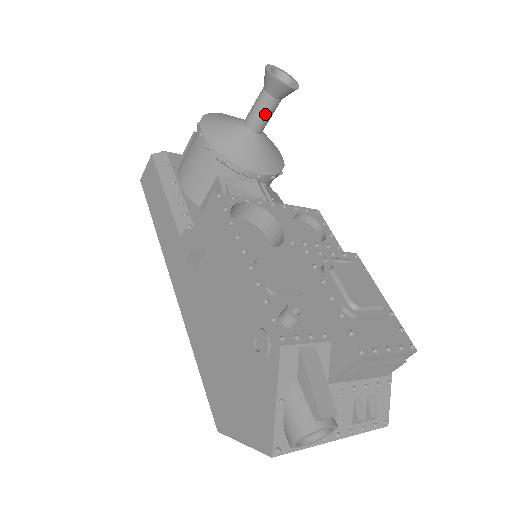
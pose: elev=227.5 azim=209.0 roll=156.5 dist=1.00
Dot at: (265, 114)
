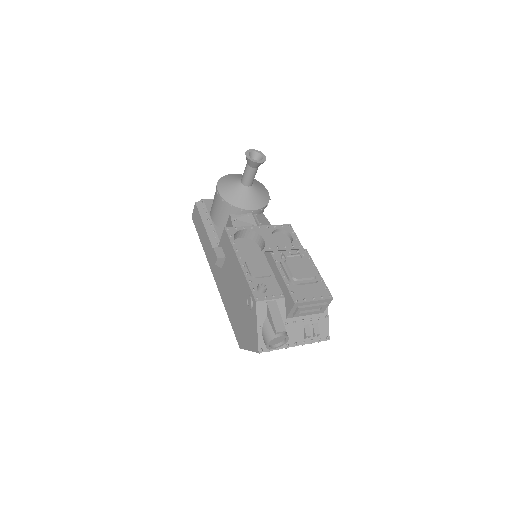
Dot at: (250, 176)
